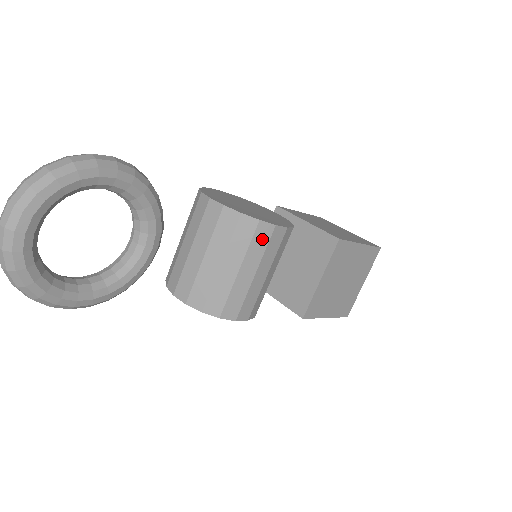
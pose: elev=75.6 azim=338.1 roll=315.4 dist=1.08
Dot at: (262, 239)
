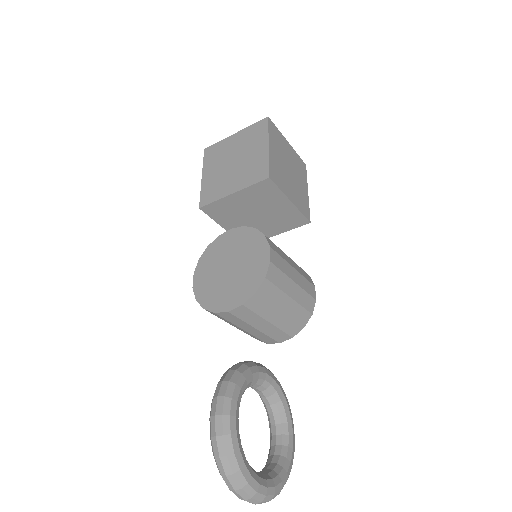
Dot at: (276, 275)
